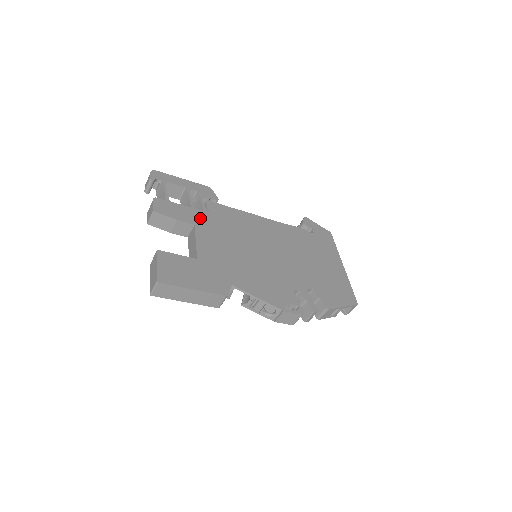
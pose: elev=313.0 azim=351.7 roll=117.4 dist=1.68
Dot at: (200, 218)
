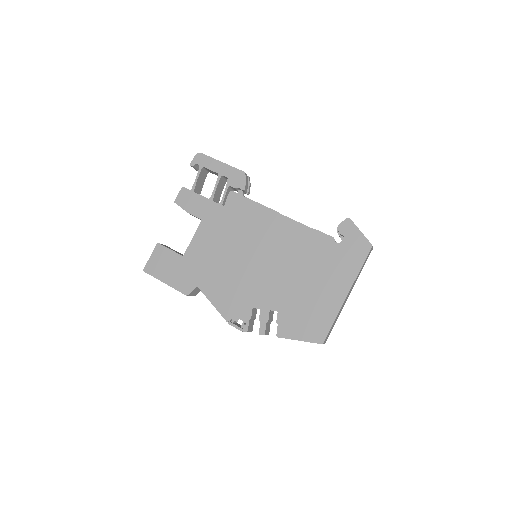
Dot at: (211, 212)
